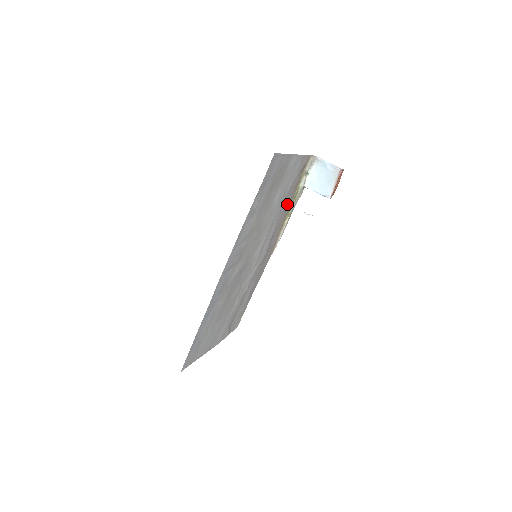
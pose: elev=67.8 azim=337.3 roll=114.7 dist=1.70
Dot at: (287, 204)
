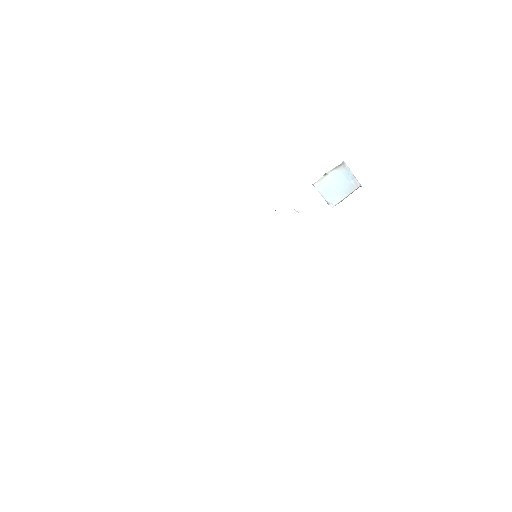
Dot at: occluded
